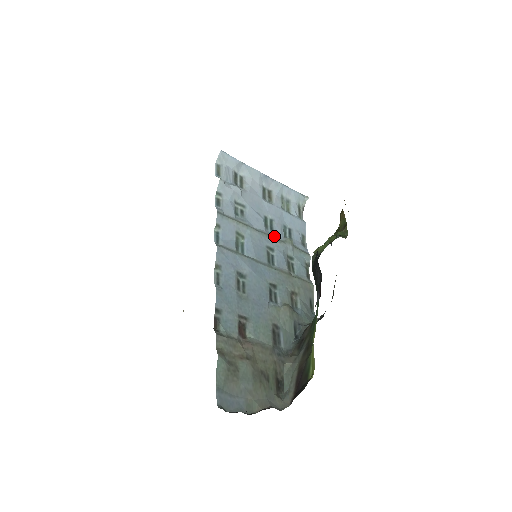
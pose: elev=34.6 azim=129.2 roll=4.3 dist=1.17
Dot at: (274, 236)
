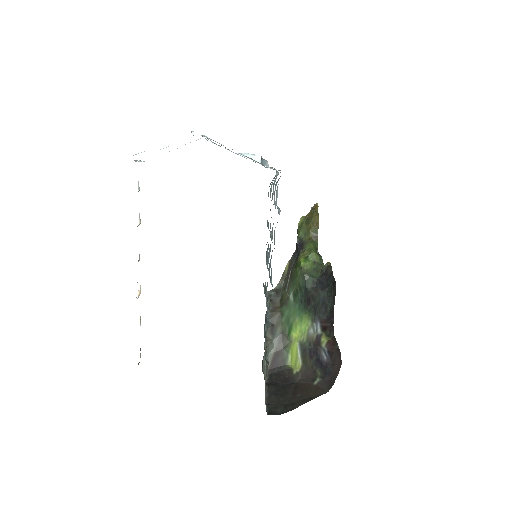
Dot at: occluded
